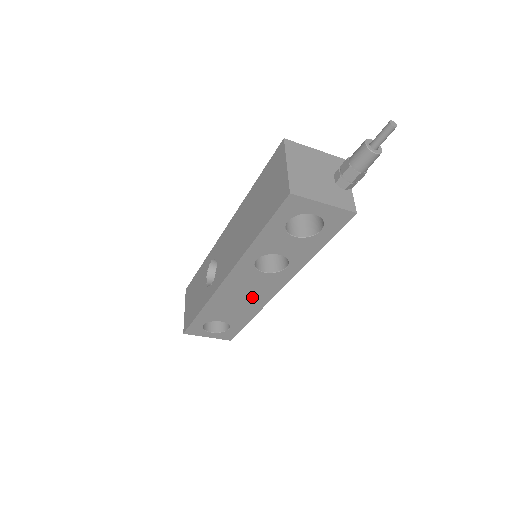
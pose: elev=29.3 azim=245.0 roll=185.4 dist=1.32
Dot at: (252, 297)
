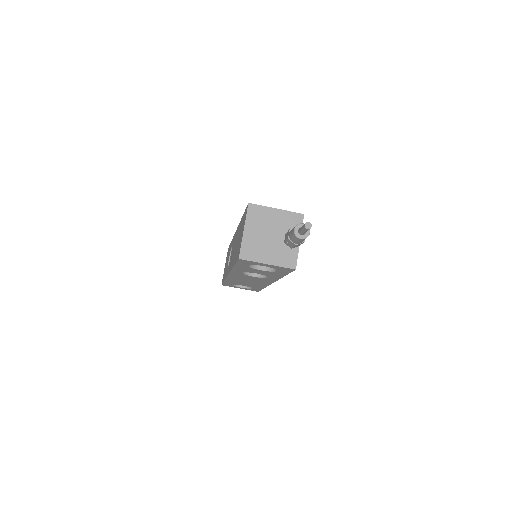
Dot at: (255, 282)
